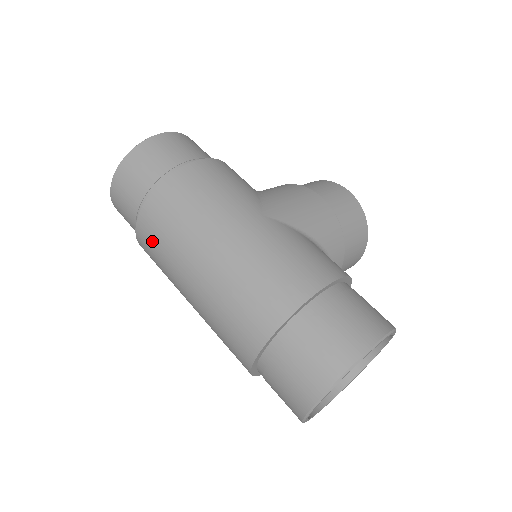
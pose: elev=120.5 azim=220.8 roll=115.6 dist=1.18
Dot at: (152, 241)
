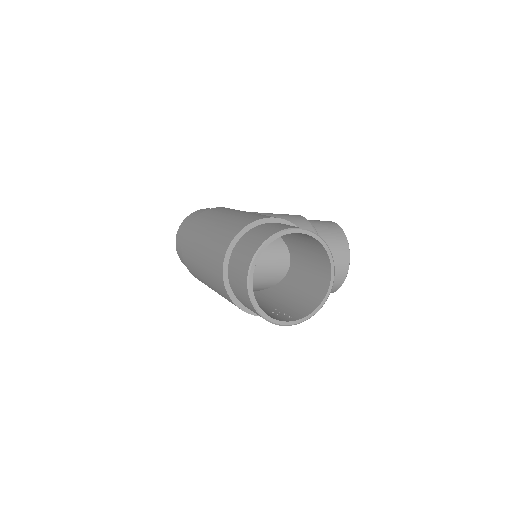
Dot at: (187, 249)
